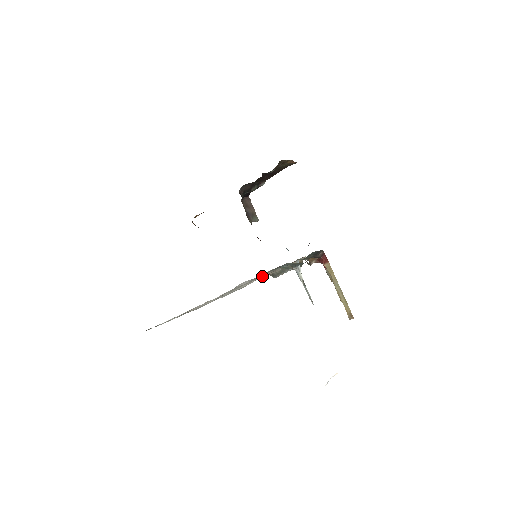
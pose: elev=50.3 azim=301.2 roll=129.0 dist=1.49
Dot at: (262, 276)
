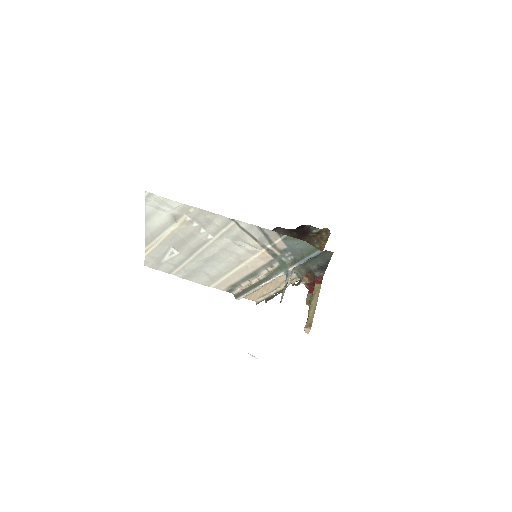
Dot at: (253, 264)
